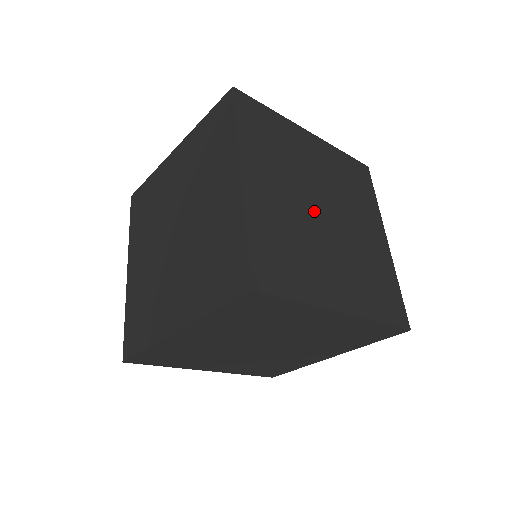
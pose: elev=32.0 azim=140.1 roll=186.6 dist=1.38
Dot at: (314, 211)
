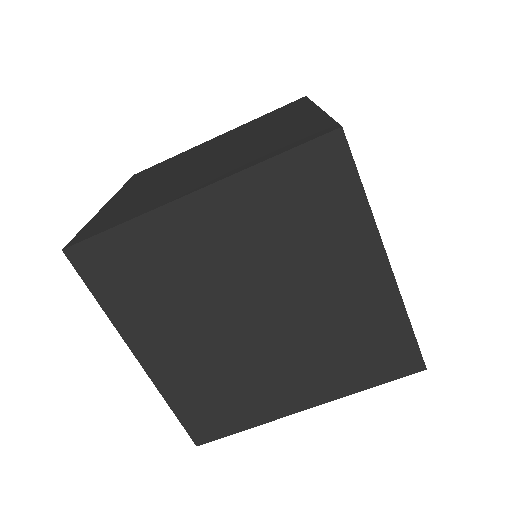
Dot at: occluded
